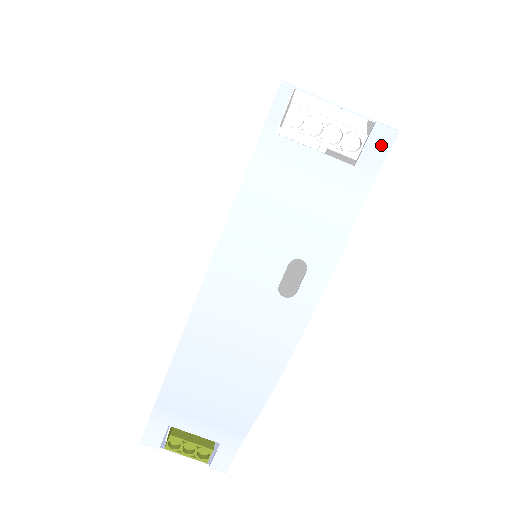
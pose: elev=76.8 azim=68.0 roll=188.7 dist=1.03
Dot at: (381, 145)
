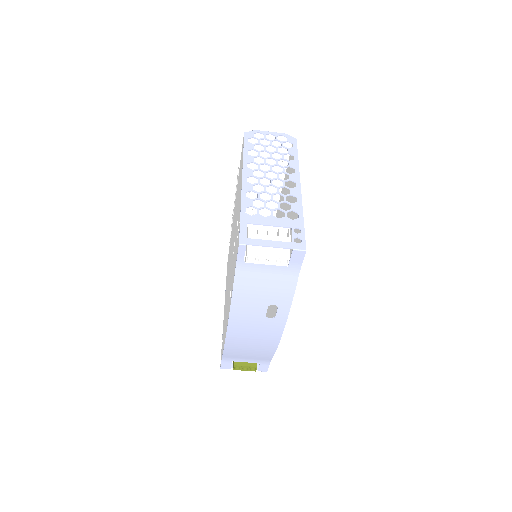
Dot at: (299, 257)
